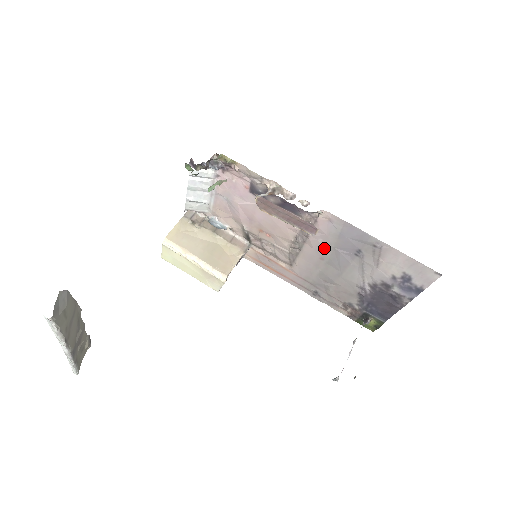
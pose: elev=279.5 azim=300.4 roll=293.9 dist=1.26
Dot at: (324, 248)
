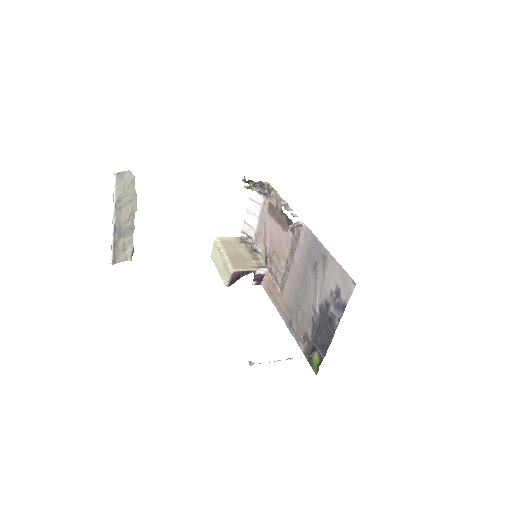
Dot at: (300, 265)
